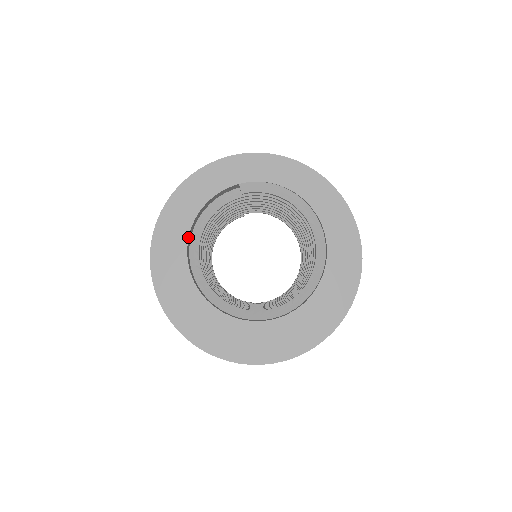
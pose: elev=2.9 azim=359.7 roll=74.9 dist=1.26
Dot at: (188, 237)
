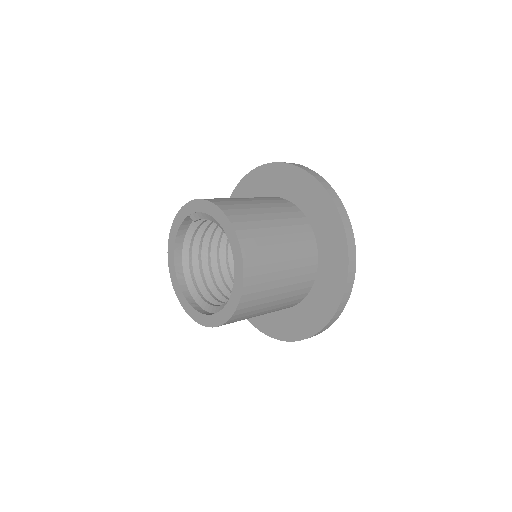
Dot at: (174, 255)
